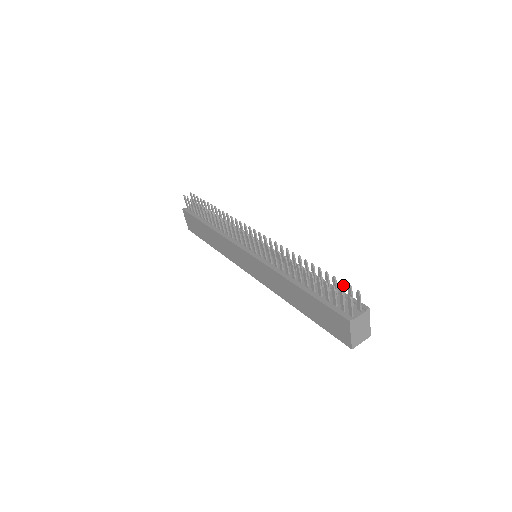
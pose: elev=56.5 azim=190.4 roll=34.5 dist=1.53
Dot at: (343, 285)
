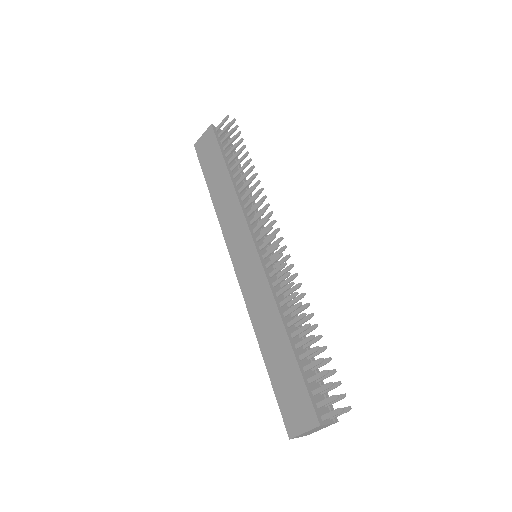
Dot at: occluded
